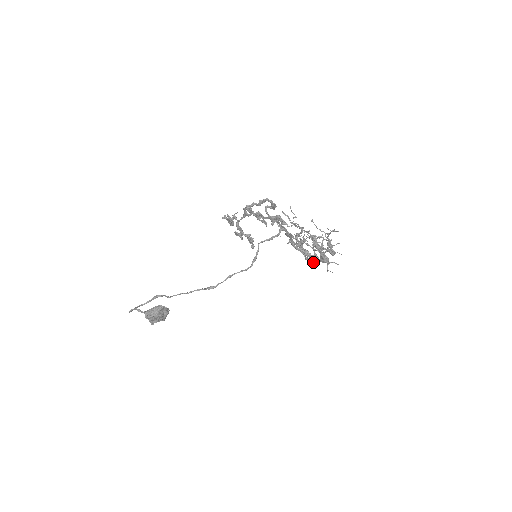
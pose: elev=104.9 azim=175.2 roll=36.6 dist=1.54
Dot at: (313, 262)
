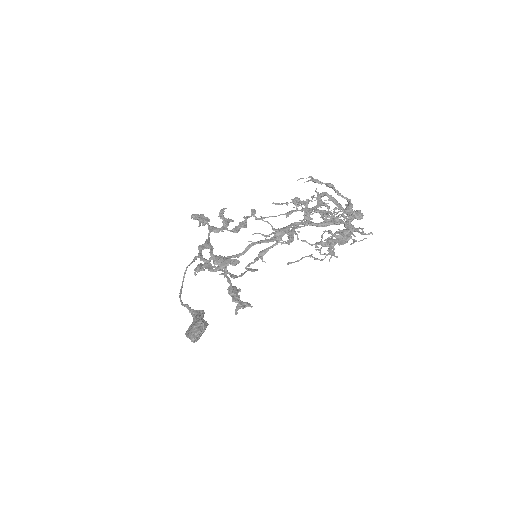
Dot at: occluded
